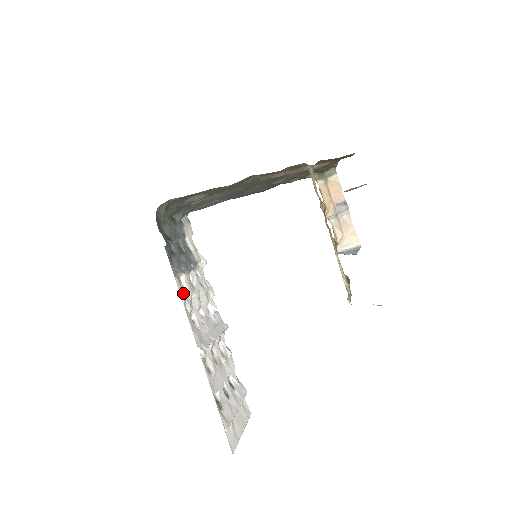
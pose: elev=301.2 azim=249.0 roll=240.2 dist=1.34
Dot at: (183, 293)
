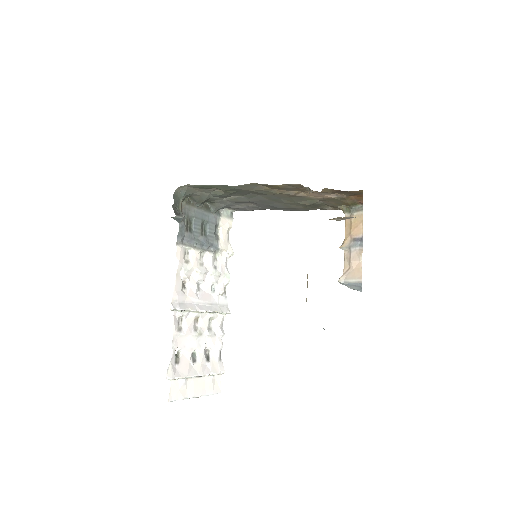
Dot at: (182, 261)
